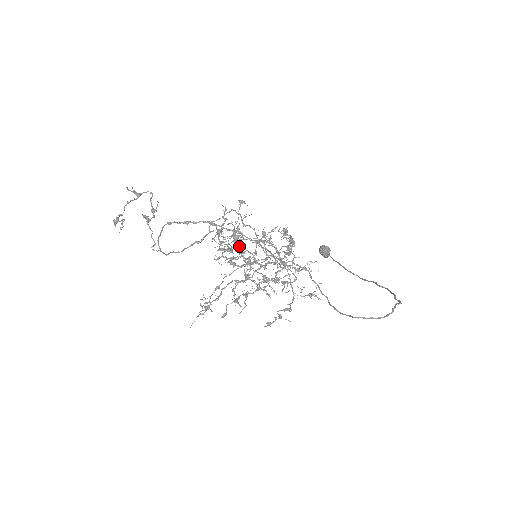
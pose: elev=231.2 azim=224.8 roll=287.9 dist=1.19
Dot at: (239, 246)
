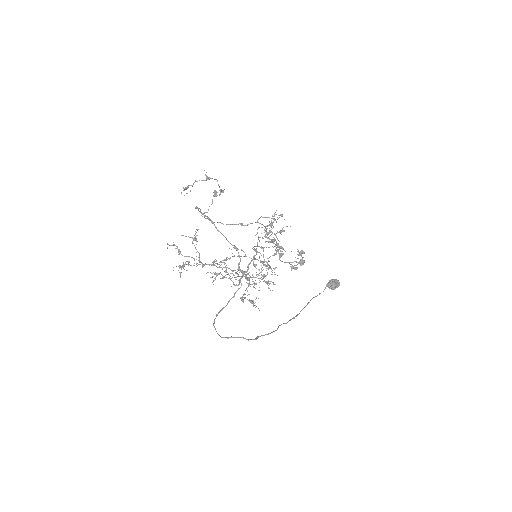
Dot at: occluded
